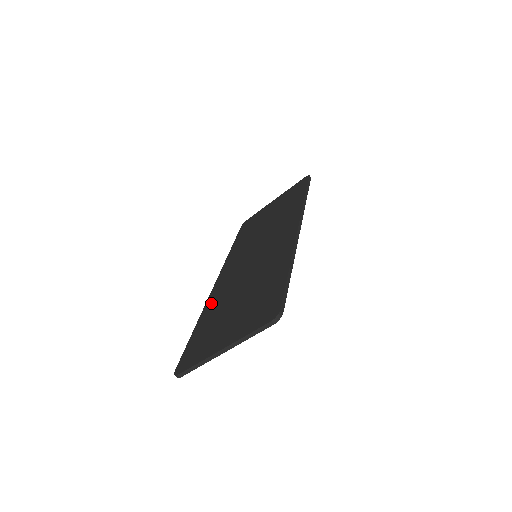
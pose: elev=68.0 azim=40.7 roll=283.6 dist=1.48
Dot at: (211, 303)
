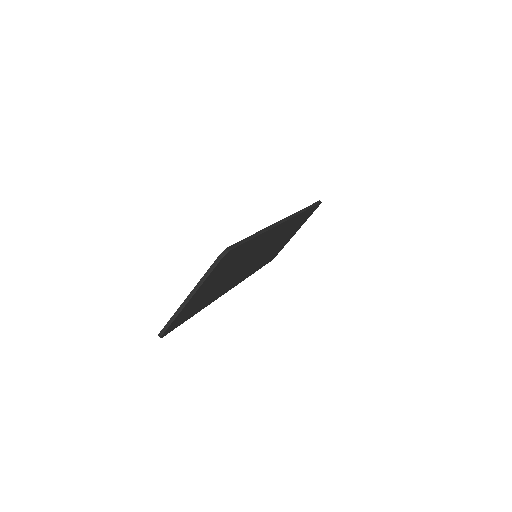
Dot at: occluded
